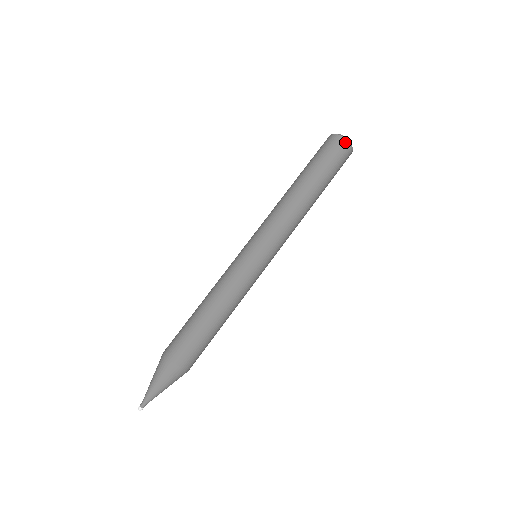
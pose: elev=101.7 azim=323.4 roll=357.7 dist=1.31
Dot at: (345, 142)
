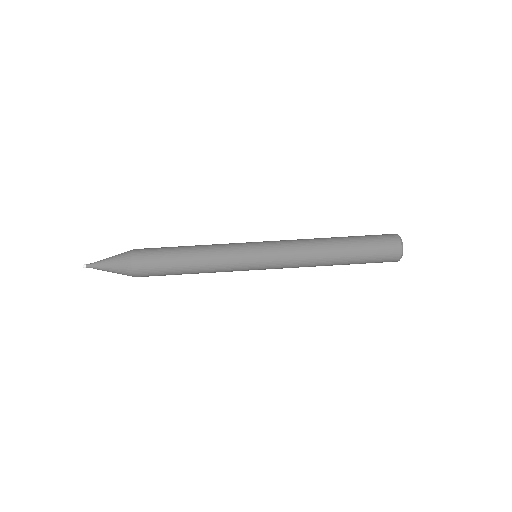
Dot at: (398, 257)
